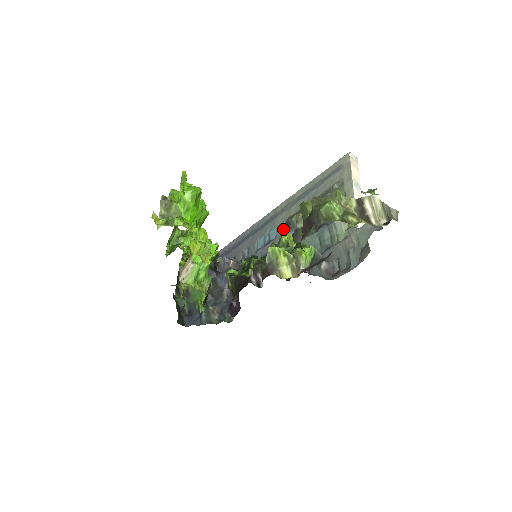
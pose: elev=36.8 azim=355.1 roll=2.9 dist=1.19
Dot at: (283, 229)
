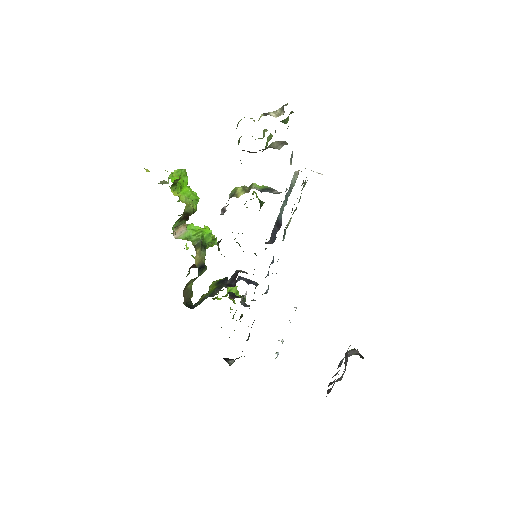
Dot at: occluded
